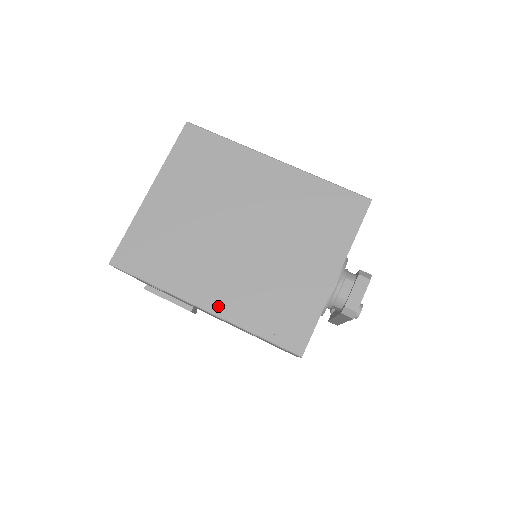
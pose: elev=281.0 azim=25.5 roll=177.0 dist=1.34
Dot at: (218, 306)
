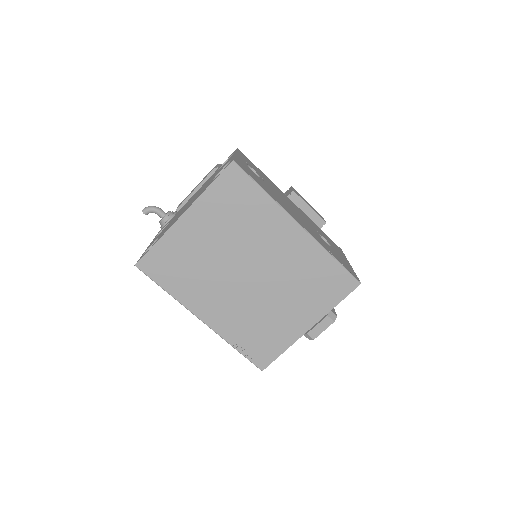
Dot at: (214, 322)
